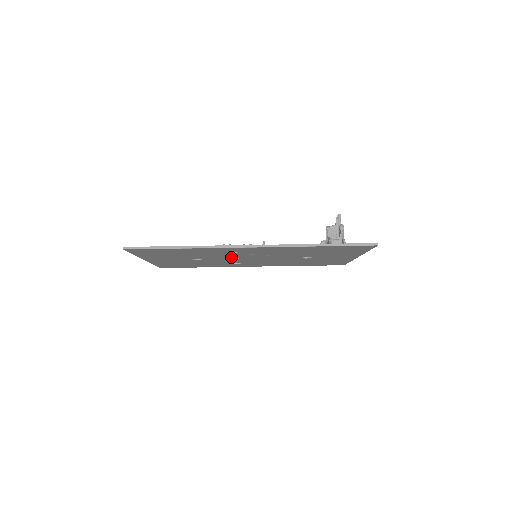
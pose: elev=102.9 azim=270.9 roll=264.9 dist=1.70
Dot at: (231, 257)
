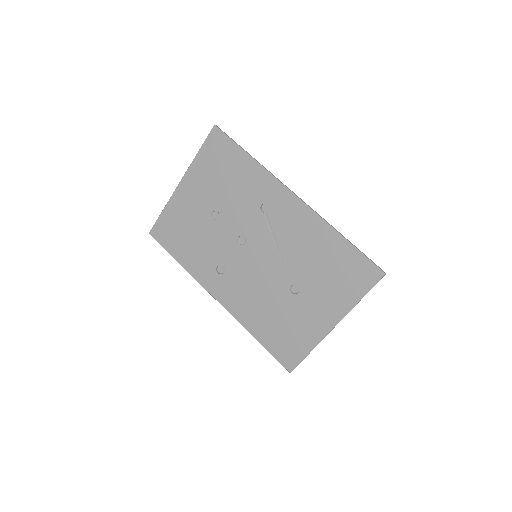
Dot at: (245, 230)
